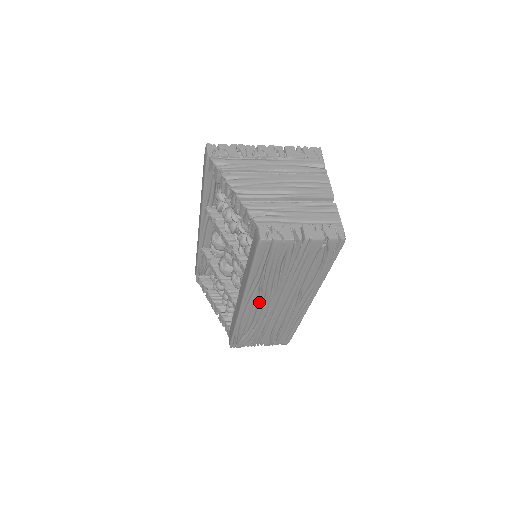
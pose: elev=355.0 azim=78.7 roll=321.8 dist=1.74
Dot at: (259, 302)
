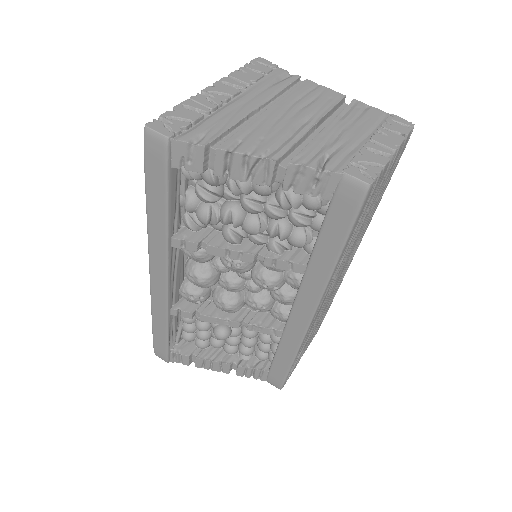
Dot at: occluded
